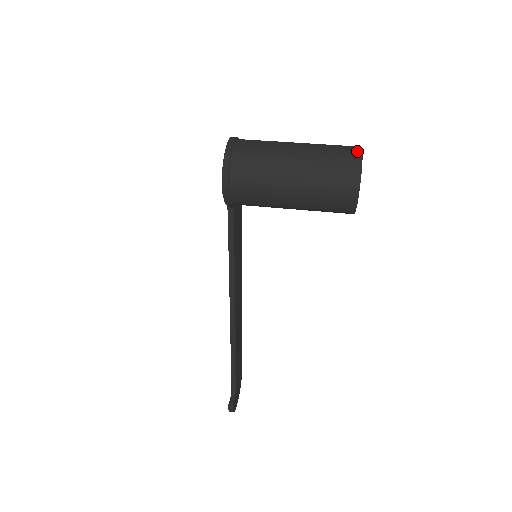
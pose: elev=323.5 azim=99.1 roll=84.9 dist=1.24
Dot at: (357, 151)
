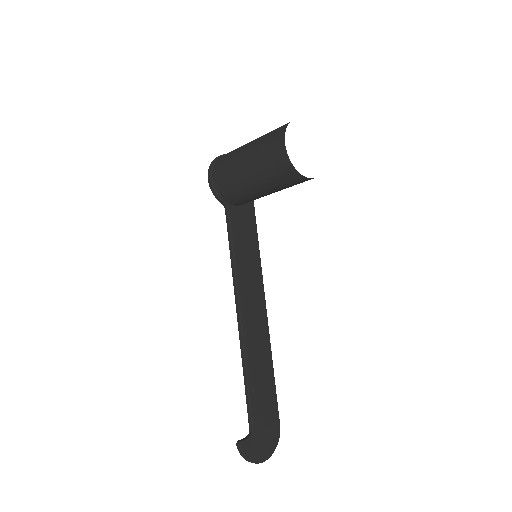
Dot at: occluded
